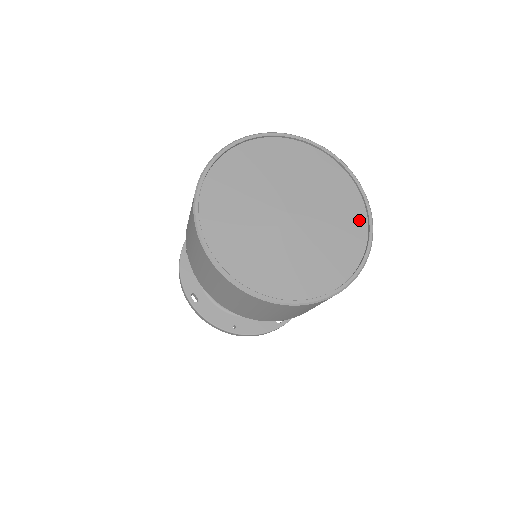
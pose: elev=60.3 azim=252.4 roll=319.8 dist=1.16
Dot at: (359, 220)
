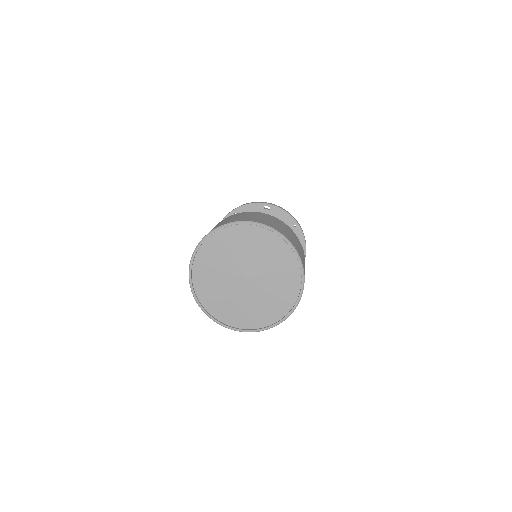
Dot at: (281, 311)
